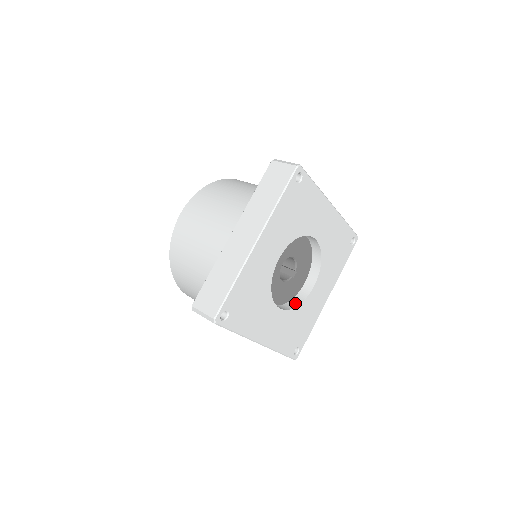
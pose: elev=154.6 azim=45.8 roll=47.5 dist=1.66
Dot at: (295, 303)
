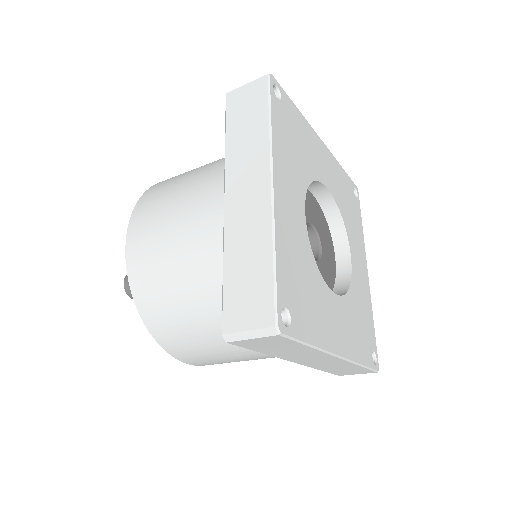
Dot at: occluded
